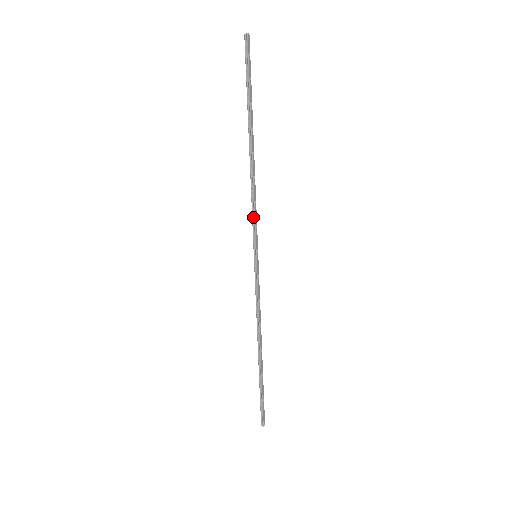
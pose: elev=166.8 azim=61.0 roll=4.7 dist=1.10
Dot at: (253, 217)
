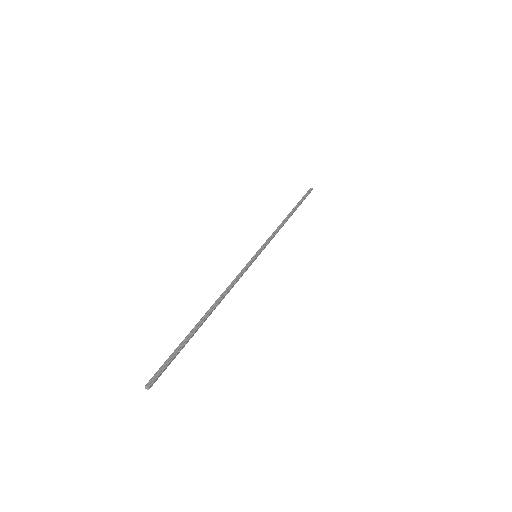
Dot at: (239, 276)
